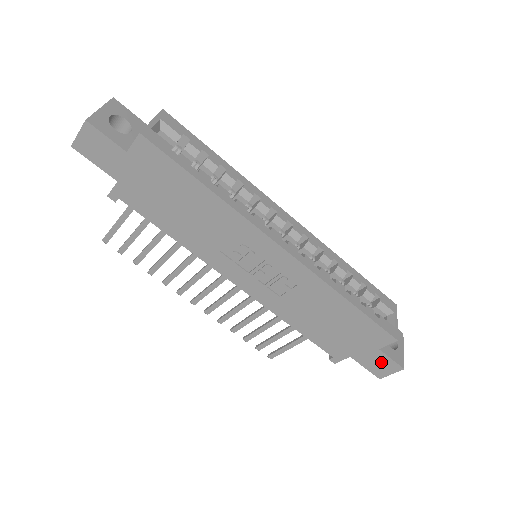
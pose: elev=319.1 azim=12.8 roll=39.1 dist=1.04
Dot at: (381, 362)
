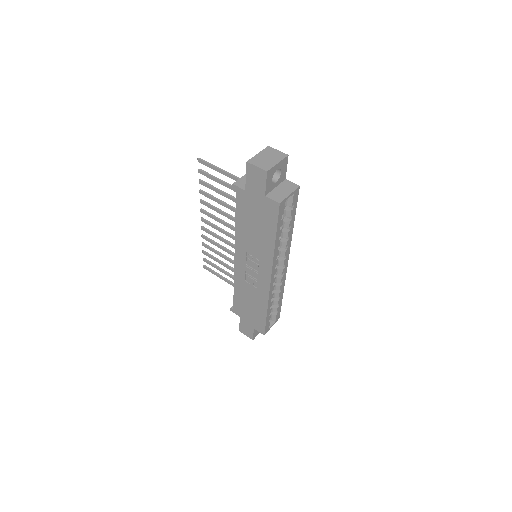
Dot at: (248, 330)
